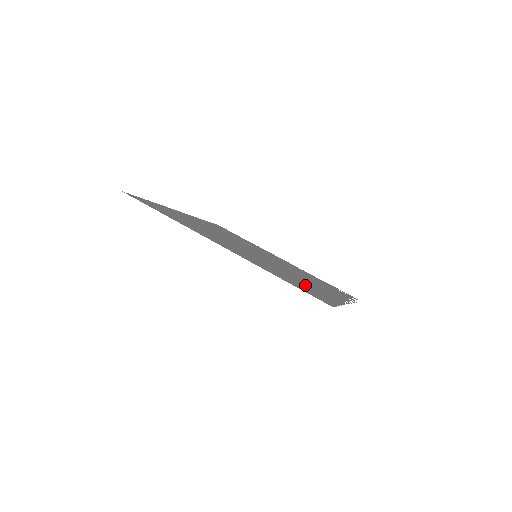
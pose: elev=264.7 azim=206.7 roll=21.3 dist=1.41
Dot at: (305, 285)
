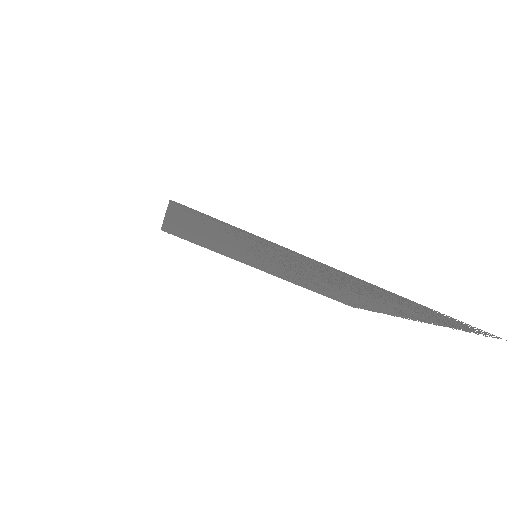
Dot at: (243, 239)
